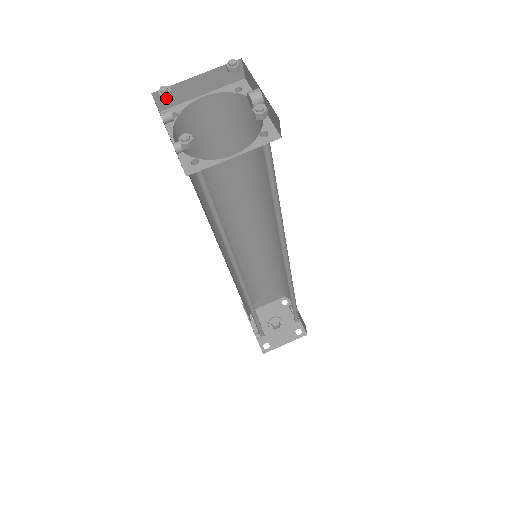
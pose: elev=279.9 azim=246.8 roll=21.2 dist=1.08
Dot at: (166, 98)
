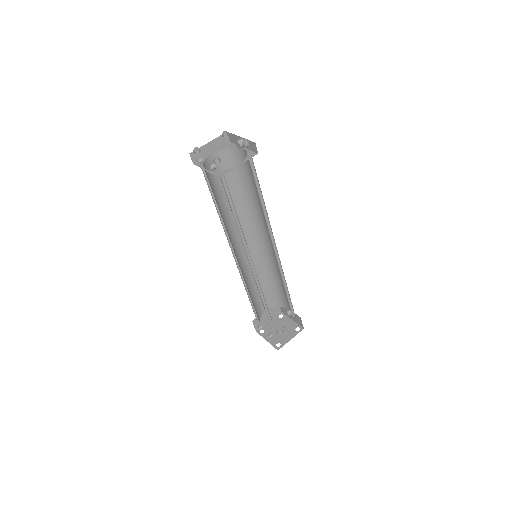
Dot at: (198, 152)
